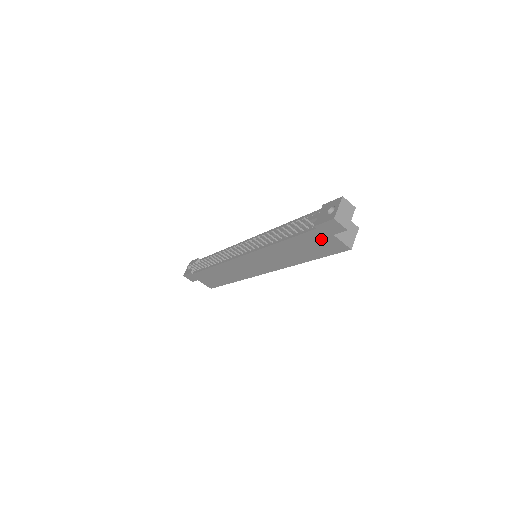
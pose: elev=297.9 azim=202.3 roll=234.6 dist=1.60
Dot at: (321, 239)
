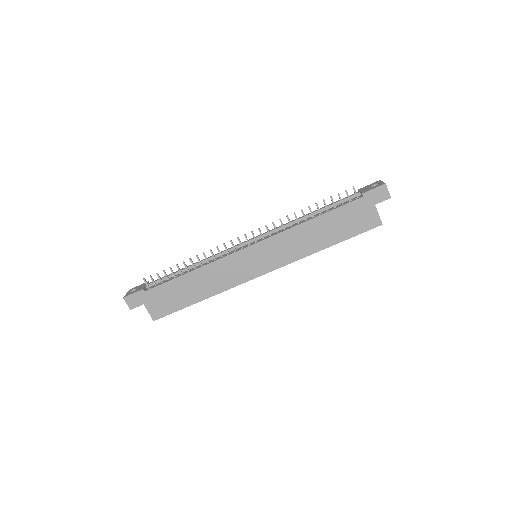
Dot at: (360, 211)
